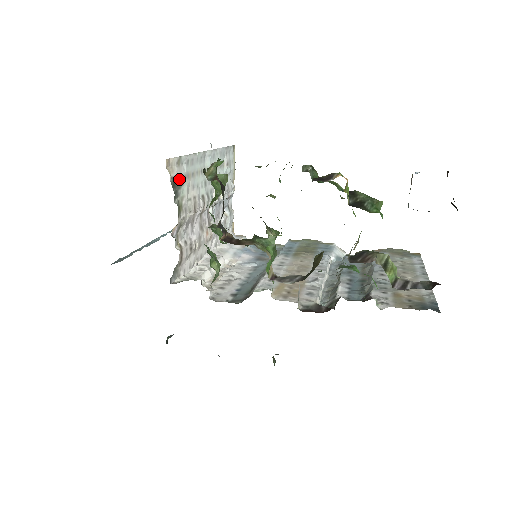
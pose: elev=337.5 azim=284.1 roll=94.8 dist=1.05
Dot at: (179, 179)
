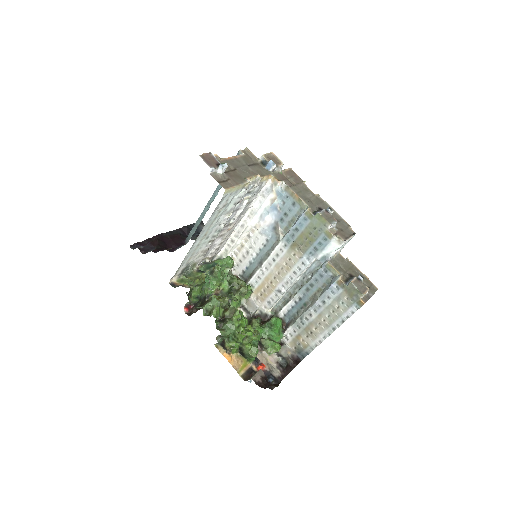
Dot at: (184, 268)
